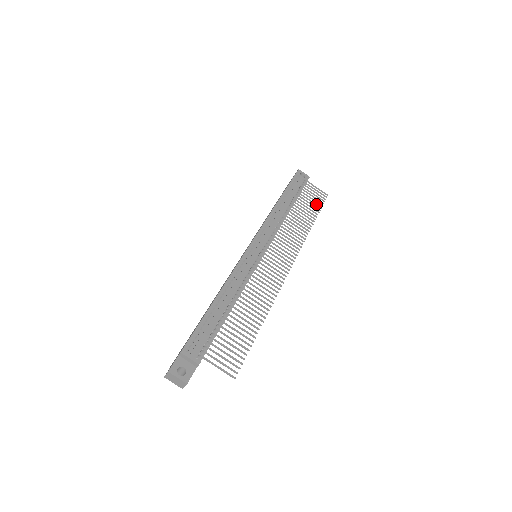
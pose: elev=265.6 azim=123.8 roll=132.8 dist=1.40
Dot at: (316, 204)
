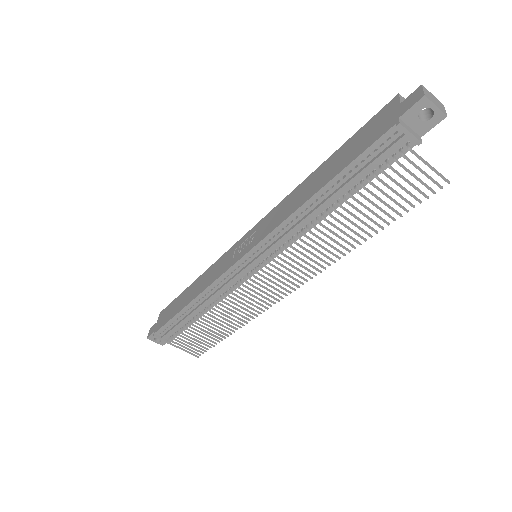
Dot at: (399, 205)
